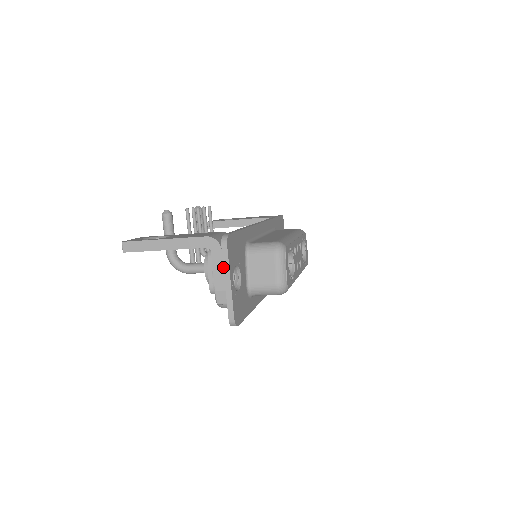
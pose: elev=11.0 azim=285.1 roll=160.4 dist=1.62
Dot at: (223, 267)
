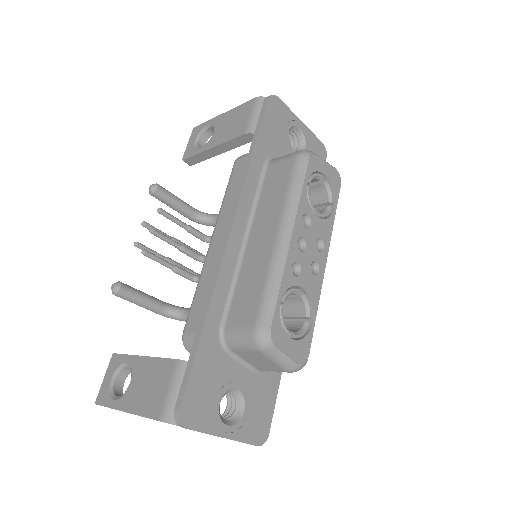
Dot at: occluded
